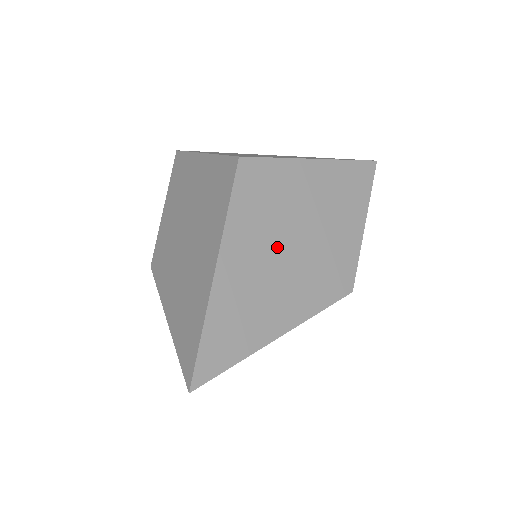
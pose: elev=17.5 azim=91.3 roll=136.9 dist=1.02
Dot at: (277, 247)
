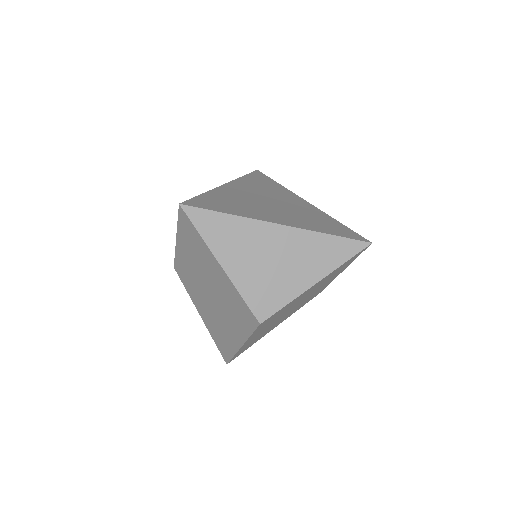
Dot at: (277, 320)
